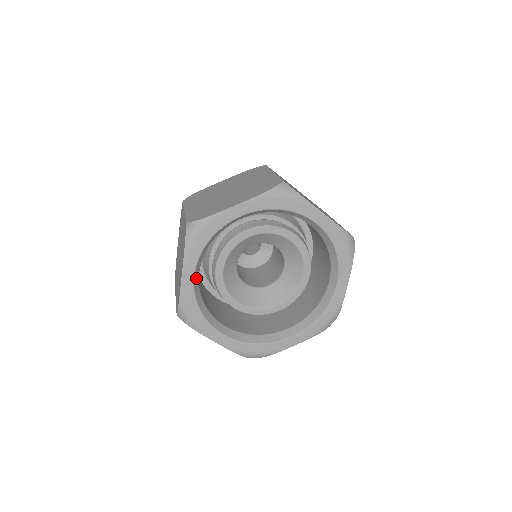
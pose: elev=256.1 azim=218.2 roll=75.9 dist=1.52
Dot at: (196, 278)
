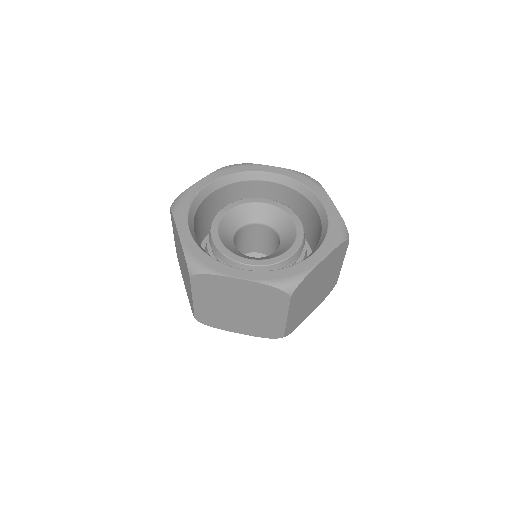
Dot at: (193, 235)
